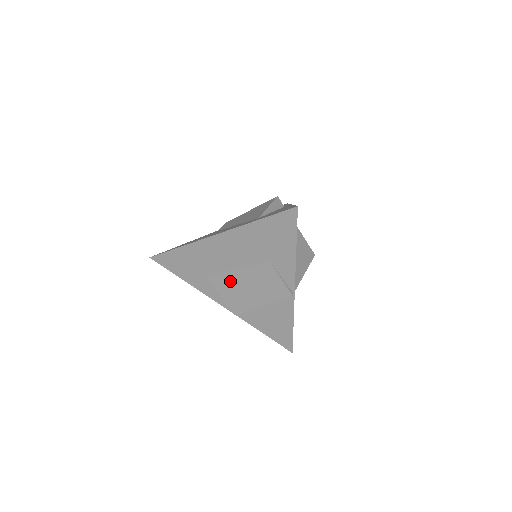
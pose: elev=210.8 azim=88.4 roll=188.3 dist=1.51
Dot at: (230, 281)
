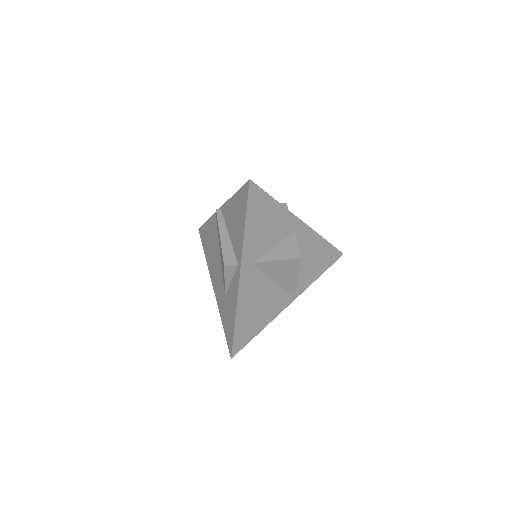
Dot at: occluded
